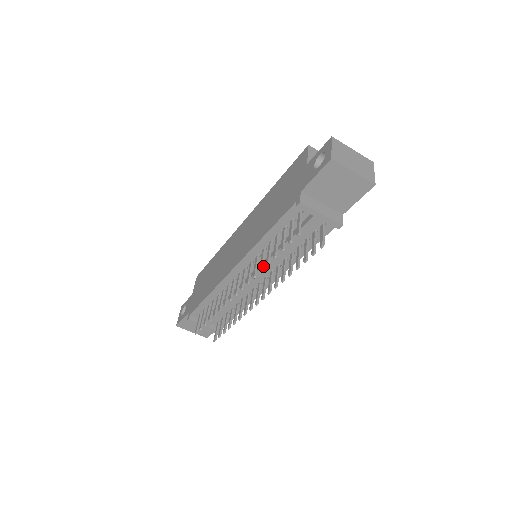
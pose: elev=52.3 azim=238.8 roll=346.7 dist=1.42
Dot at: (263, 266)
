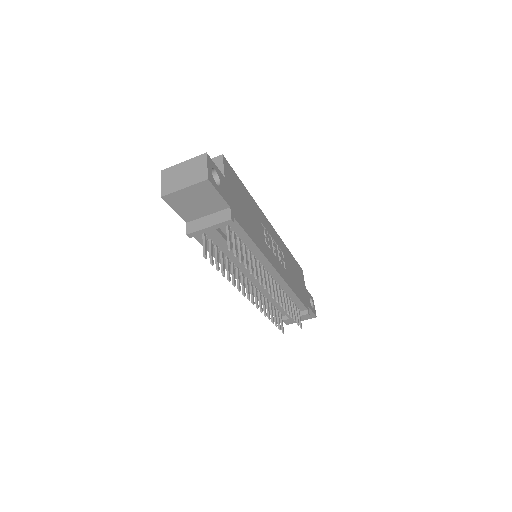
Dot at: (234, 280)
